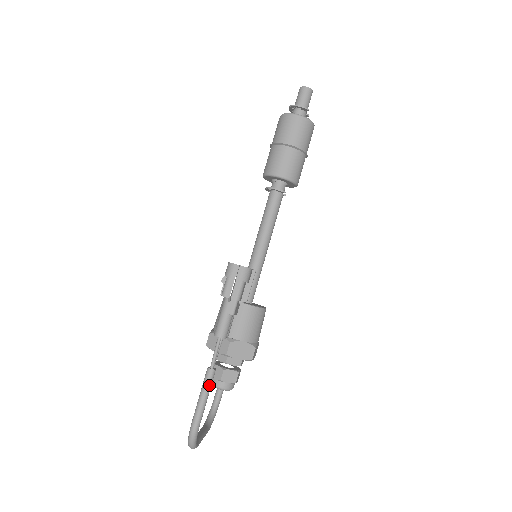
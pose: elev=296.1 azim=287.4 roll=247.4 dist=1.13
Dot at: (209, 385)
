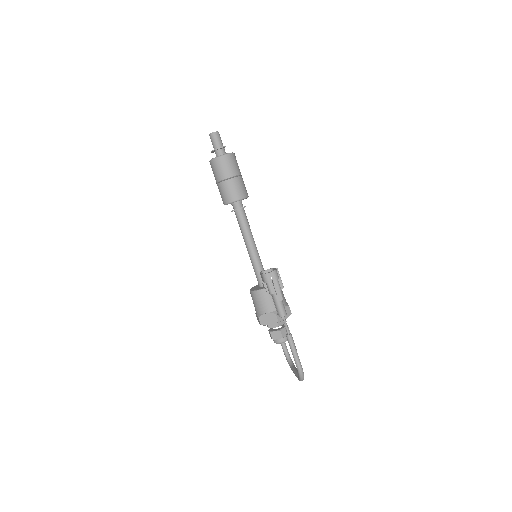
Dot at: (294, 343)
